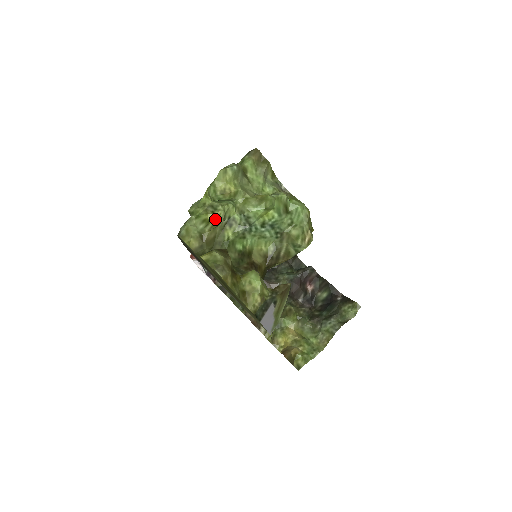
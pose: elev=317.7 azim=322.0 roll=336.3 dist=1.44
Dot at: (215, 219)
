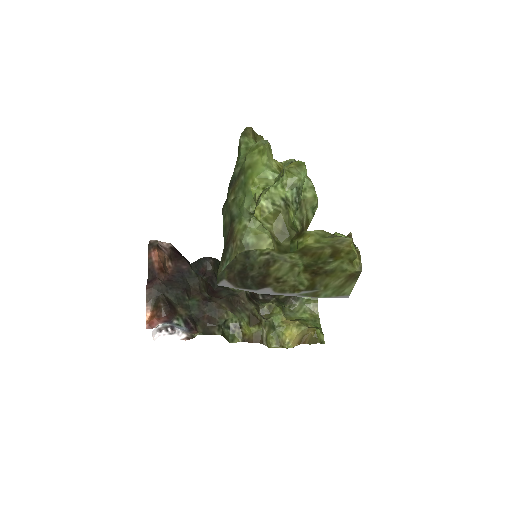
Dot at: (260, 214)
